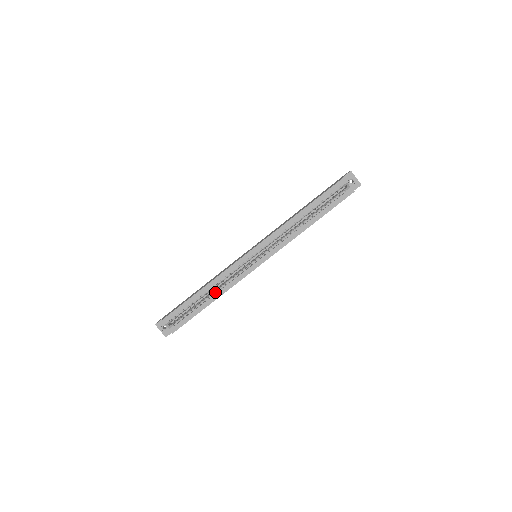
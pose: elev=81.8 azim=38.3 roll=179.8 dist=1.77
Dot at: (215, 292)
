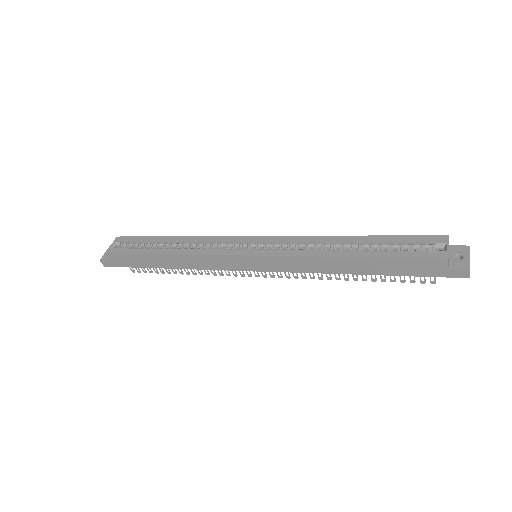
Dot at: (180, 249)
